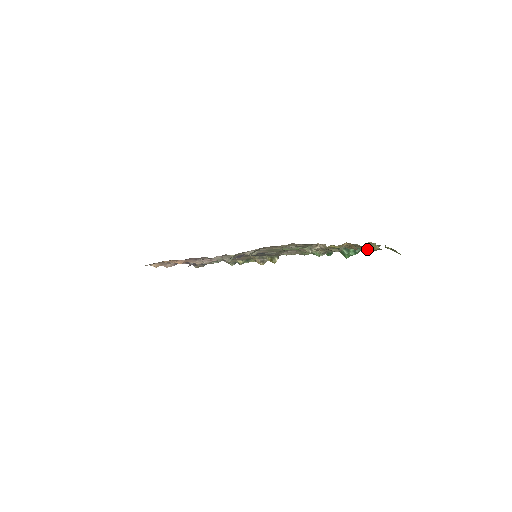
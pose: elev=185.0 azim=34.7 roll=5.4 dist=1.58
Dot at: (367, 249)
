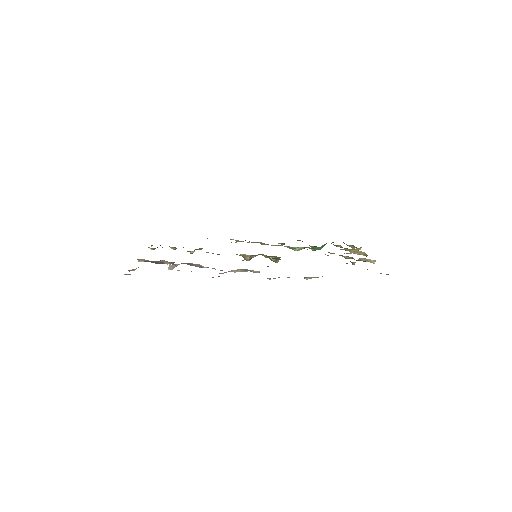
Dot at: occluded
